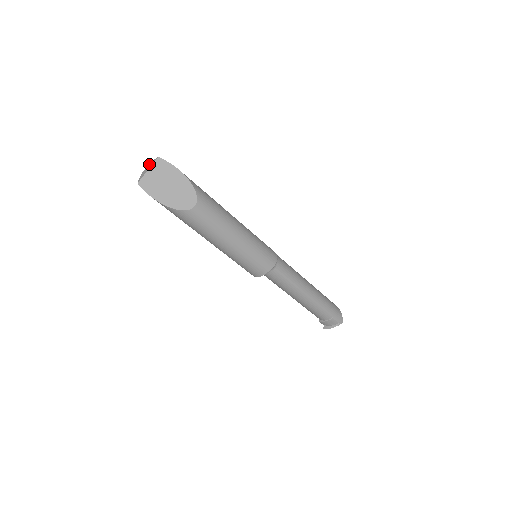
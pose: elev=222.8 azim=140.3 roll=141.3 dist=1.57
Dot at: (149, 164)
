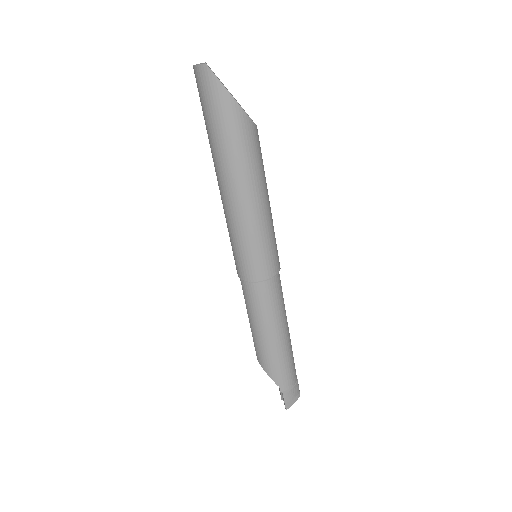
Dot at: (196, 64)
